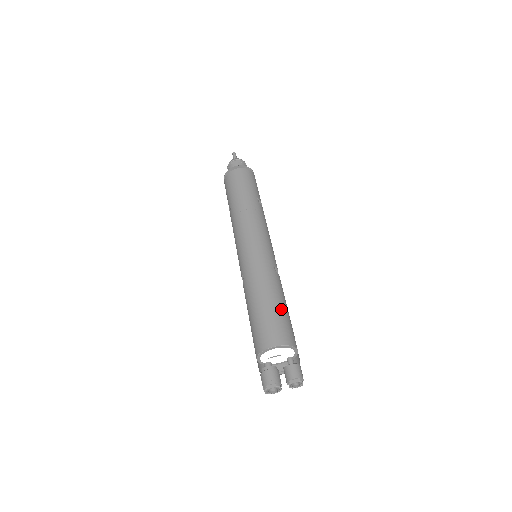
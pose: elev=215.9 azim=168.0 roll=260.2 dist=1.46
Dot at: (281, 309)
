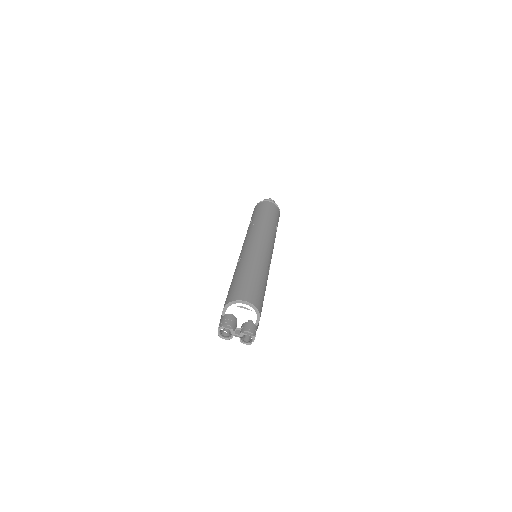
Dot at: (262, 287)
